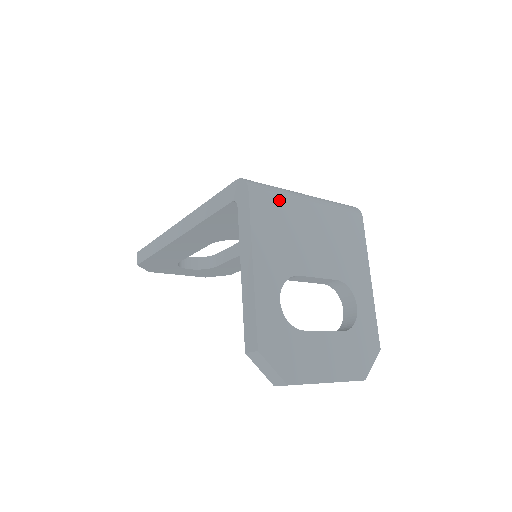
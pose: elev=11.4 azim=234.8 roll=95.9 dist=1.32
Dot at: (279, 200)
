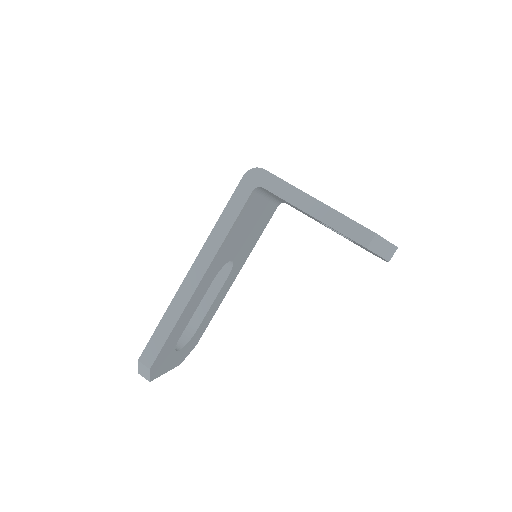
Dot at: occluded
